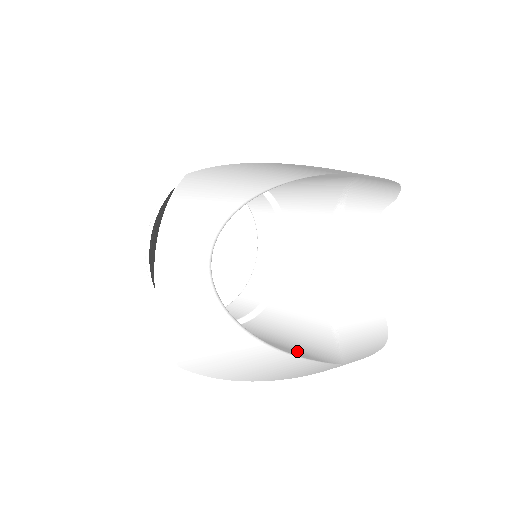
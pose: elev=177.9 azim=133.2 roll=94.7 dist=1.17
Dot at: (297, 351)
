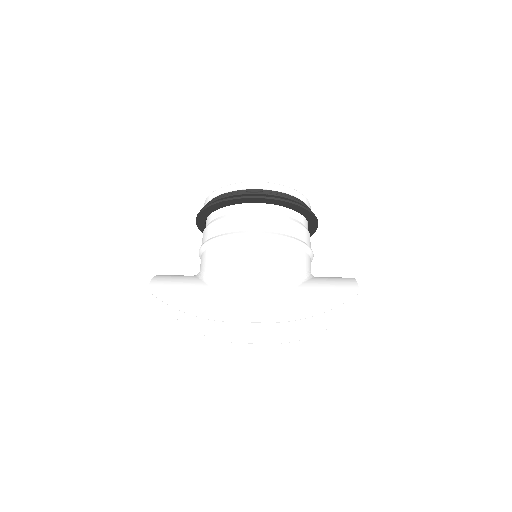
Dot at: occluded
